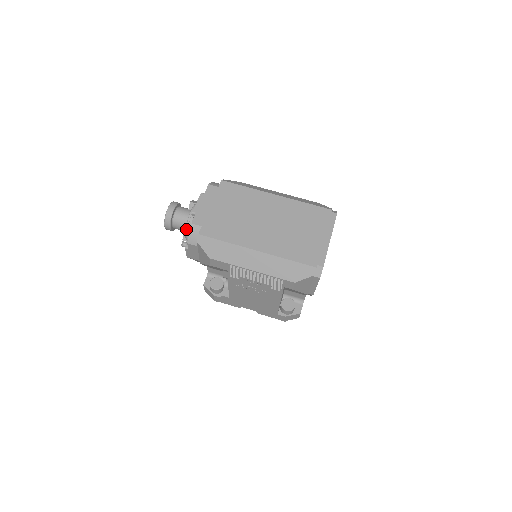
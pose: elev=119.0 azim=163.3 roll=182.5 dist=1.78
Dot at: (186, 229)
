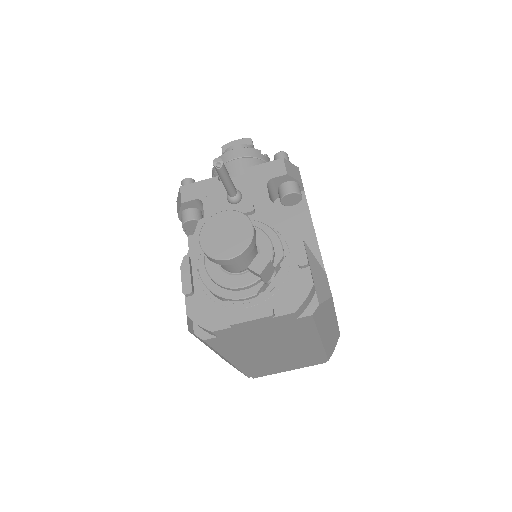
Dot at: (213, 281)
